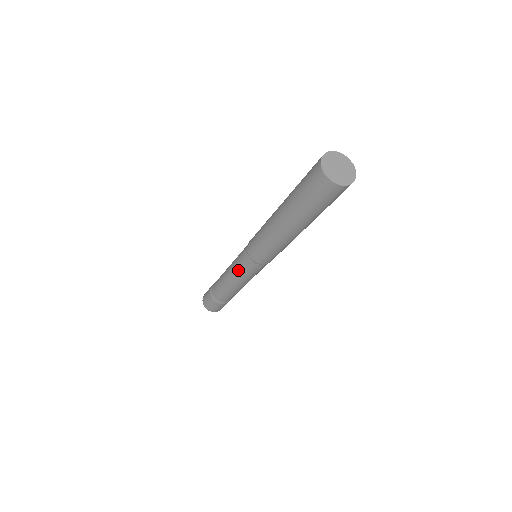
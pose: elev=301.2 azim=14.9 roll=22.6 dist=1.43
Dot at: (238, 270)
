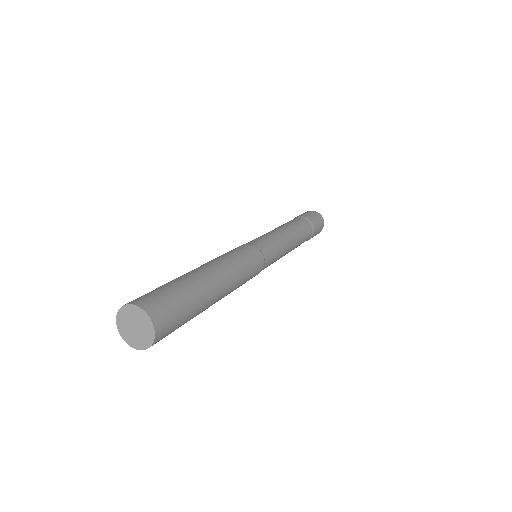
Dot at: occluded
